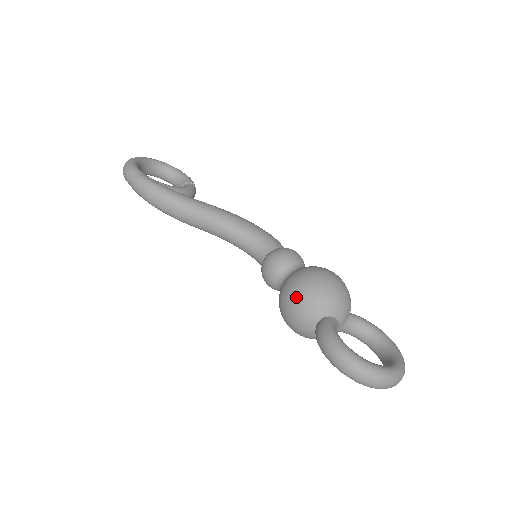
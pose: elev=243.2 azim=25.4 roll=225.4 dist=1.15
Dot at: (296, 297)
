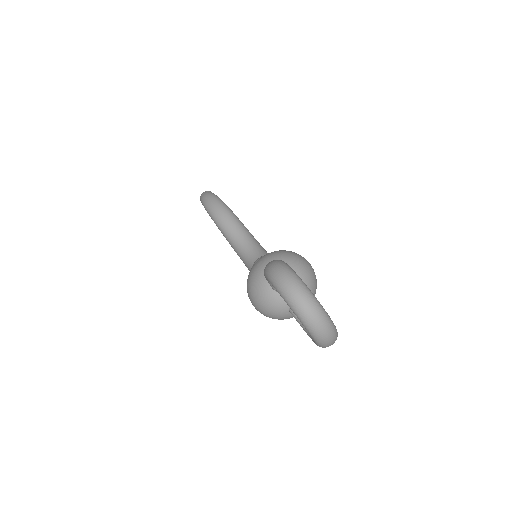
Dot at: (269, 254)
